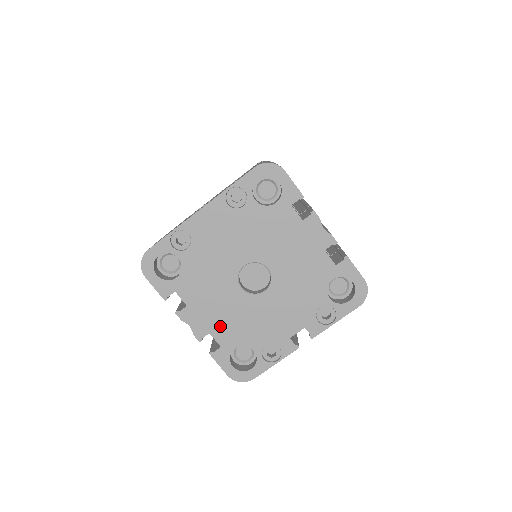
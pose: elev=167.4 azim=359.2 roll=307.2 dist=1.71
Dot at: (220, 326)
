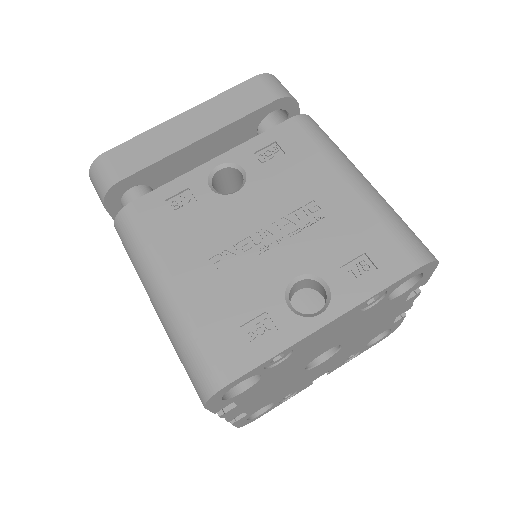
Dot at: (259, 403)
